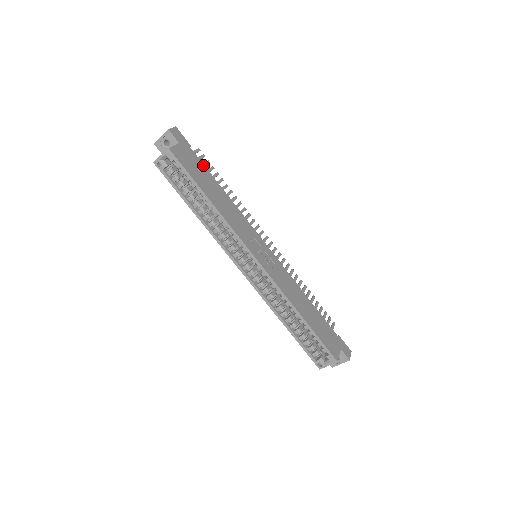
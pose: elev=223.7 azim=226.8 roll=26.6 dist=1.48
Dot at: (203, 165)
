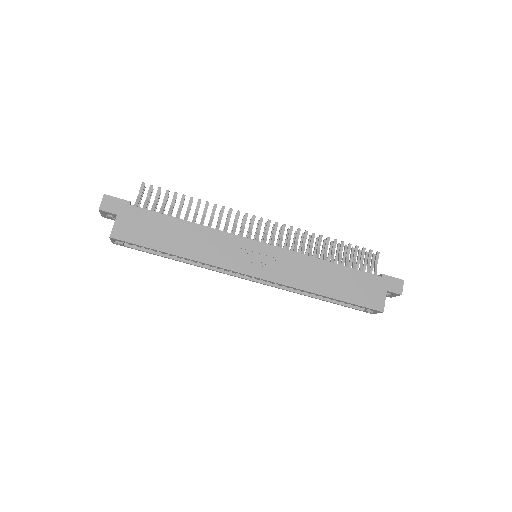
Dot at: (152, 213)
